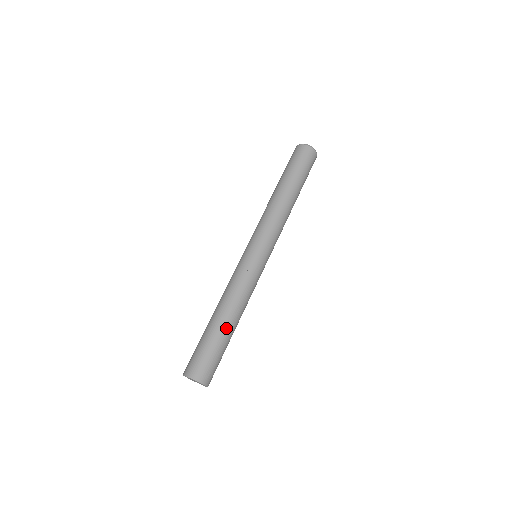
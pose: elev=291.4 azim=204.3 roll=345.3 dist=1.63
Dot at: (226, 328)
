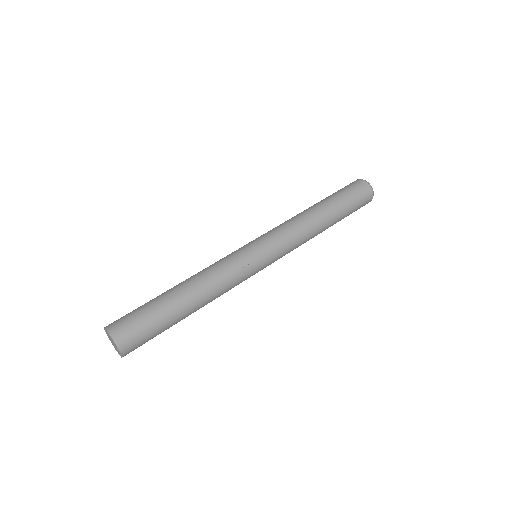
Dot at: (184, 312)
